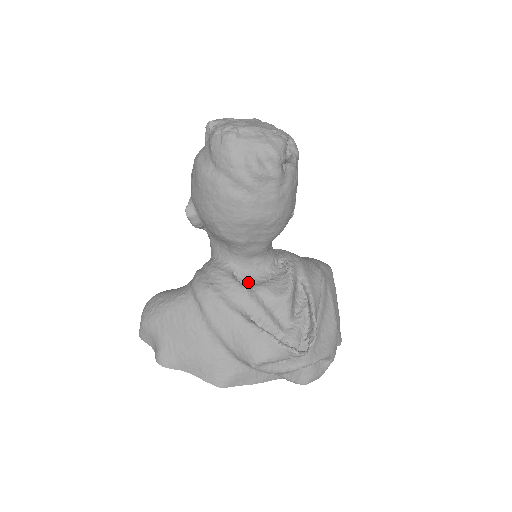
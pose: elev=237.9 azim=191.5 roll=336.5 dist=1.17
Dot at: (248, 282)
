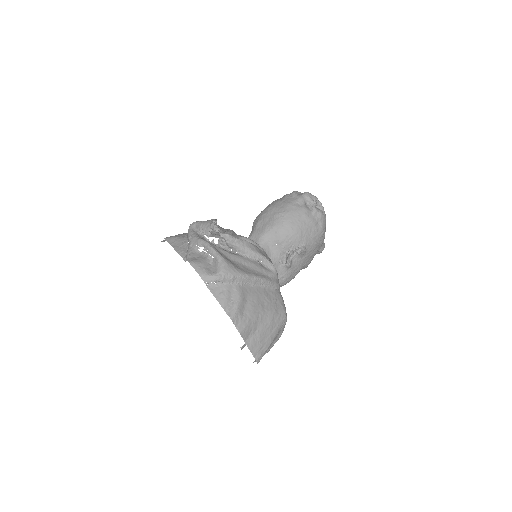
Dot at: occluded
